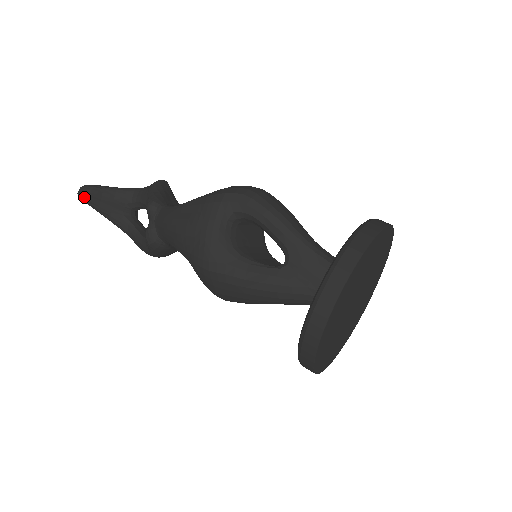
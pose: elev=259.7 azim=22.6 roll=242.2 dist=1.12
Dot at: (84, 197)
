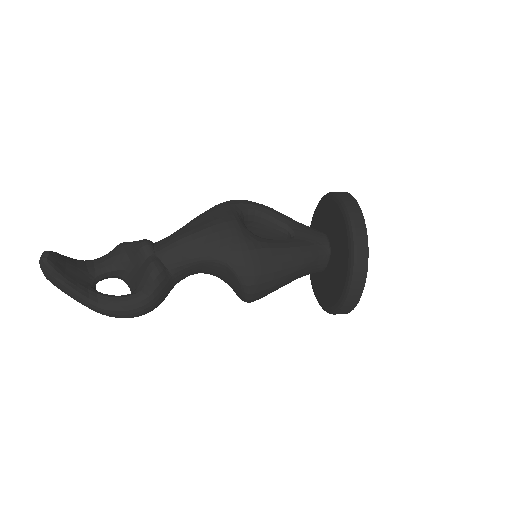
Dot at: (51, 261)
